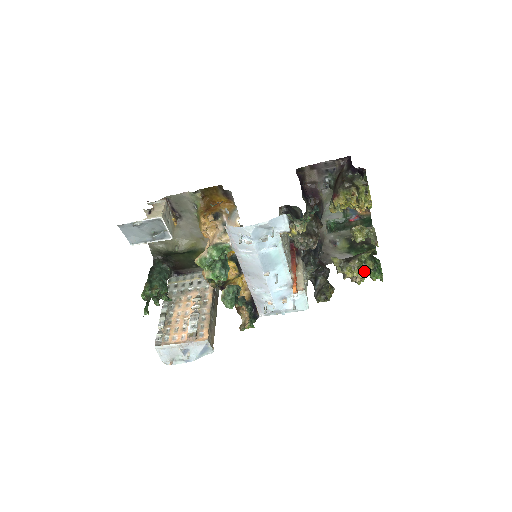
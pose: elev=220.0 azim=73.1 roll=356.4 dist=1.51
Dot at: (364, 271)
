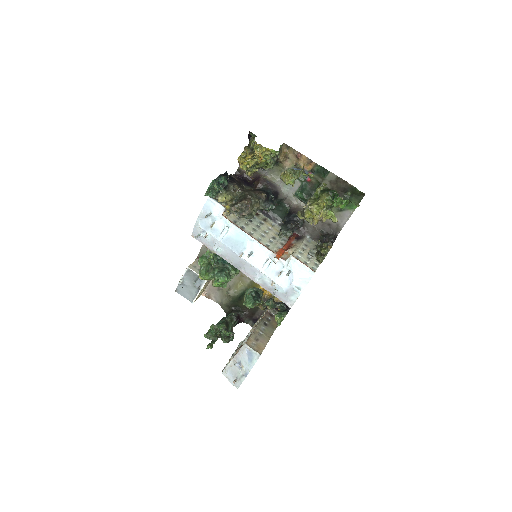
Dot at: (319, 204)
